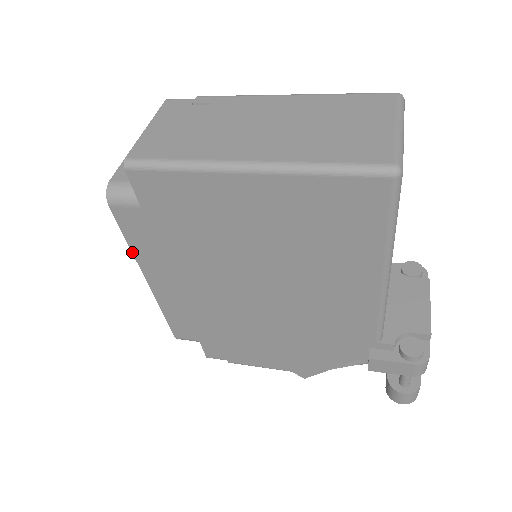
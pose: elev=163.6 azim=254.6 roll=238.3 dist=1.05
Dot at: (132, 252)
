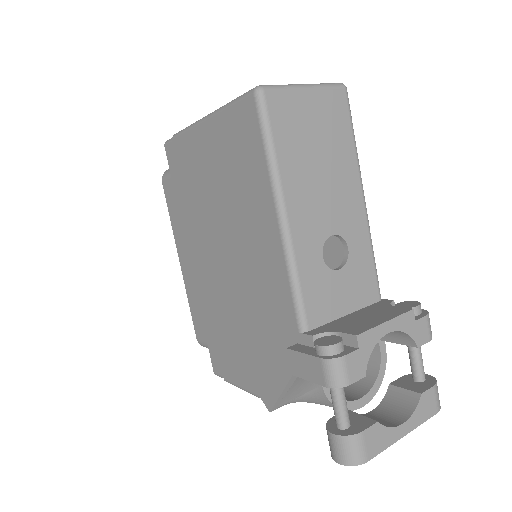
Dot at: (172, 228)
